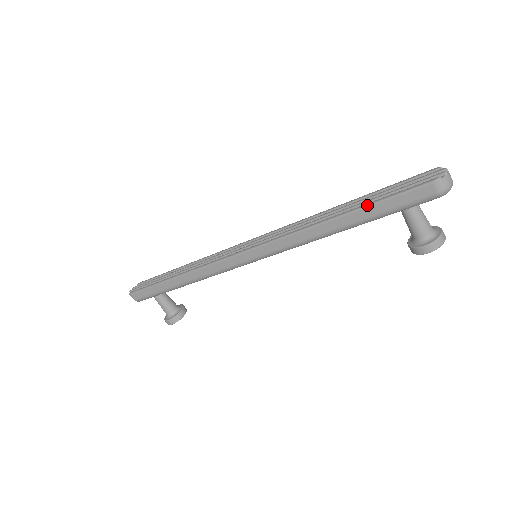
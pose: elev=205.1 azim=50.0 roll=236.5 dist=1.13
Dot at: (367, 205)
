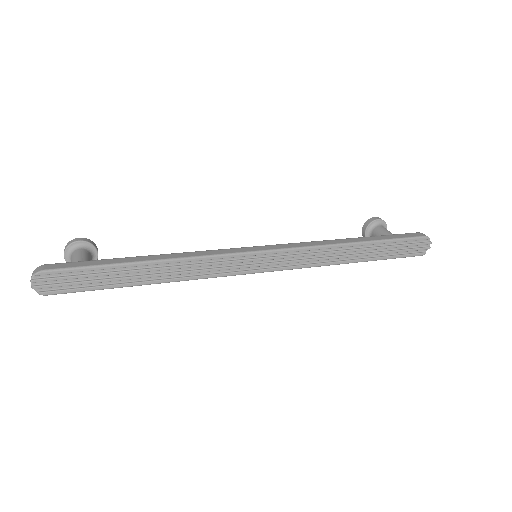
Dot at: occluded
